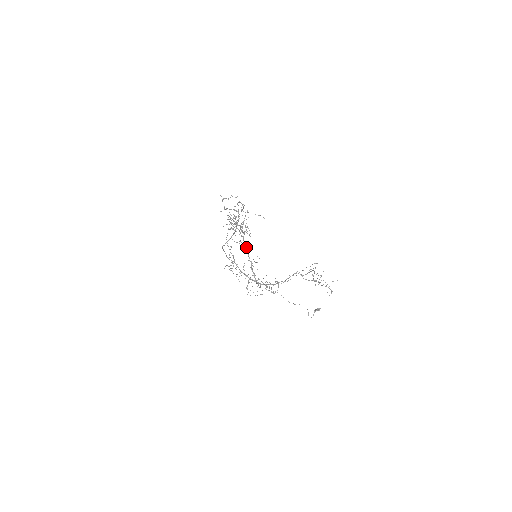
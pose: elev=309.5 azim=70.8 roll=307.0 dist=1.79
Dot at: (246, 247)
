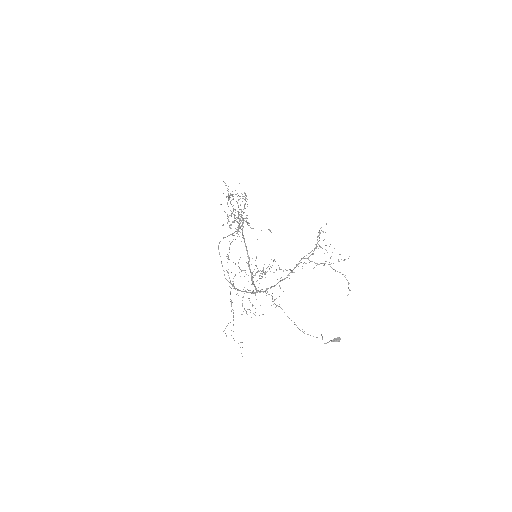
Dot at: (244, 239)
